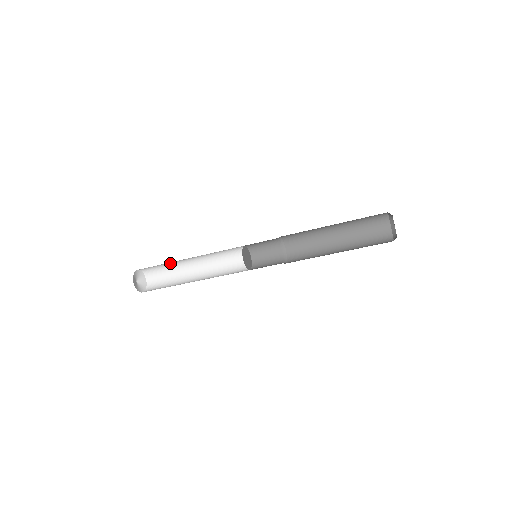
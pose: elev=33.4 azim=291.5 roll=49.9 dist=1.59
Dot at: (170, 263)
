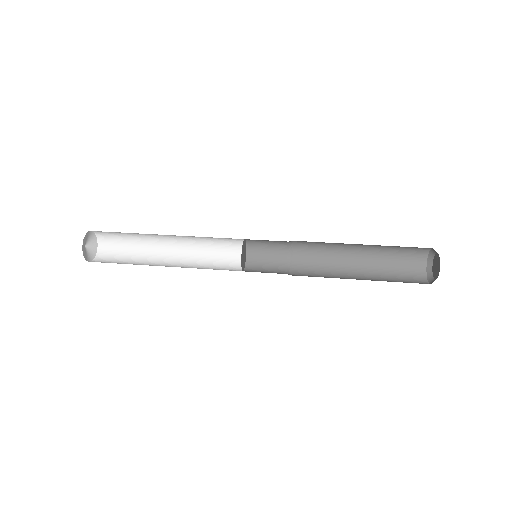
Dot at: occluded
